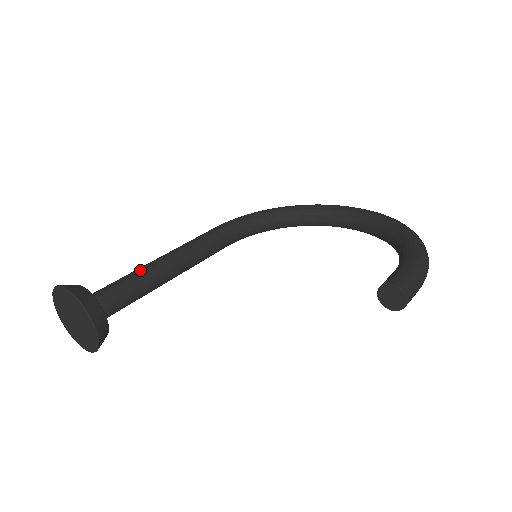
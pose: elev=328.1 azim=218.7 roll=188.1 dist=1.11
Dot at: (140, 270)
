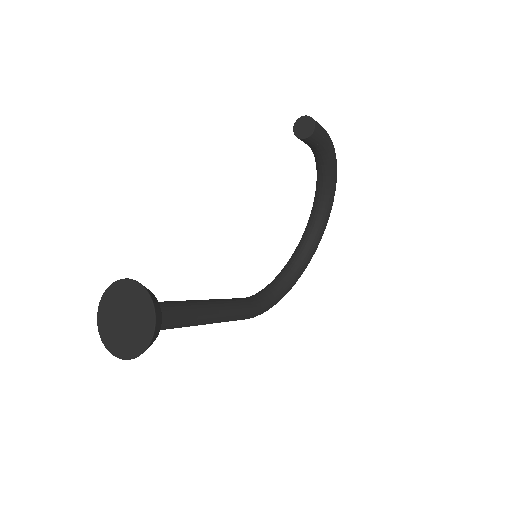
Dot at: occluded
